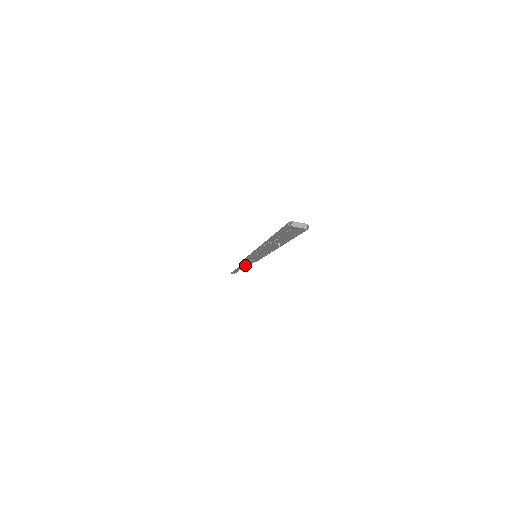
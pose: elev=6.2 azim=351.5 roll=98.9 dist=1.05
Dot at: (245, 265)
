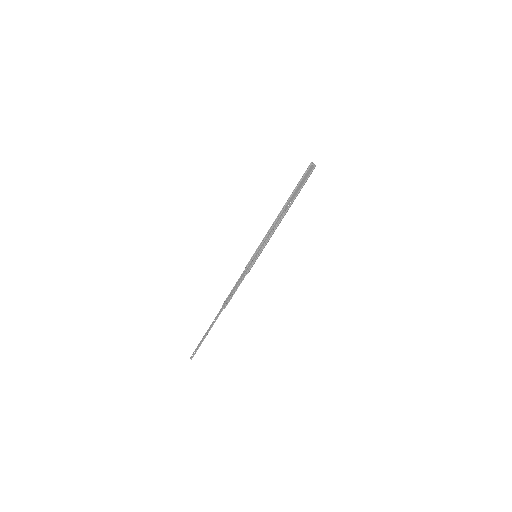
Dot at: (230, 295)
